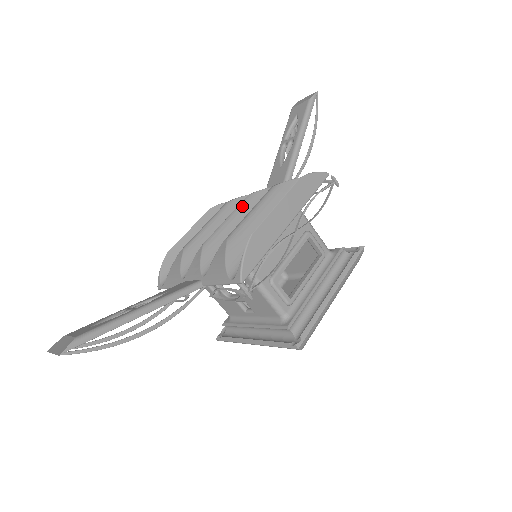
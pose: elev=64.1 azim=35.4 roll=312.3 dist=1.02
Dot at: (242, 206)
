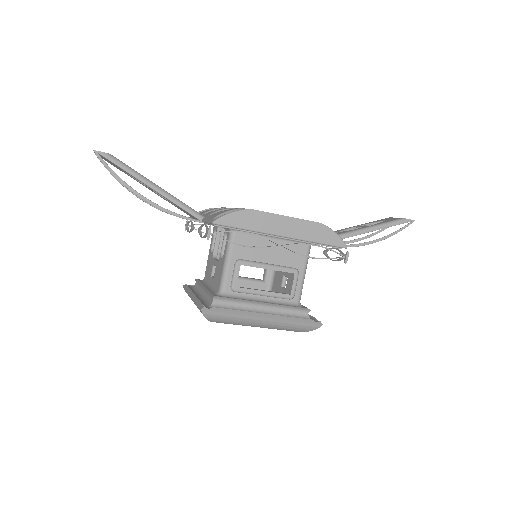
Dot at: occluded
